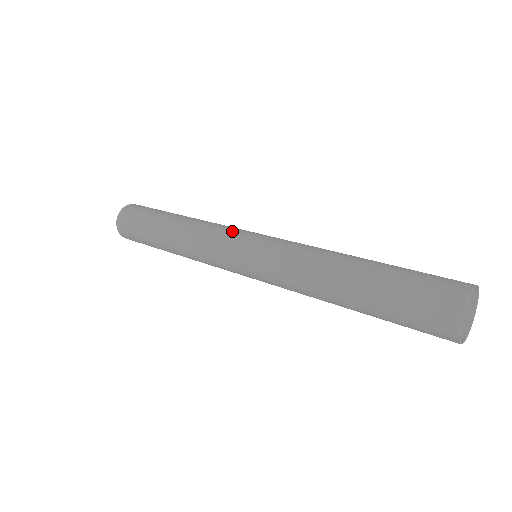
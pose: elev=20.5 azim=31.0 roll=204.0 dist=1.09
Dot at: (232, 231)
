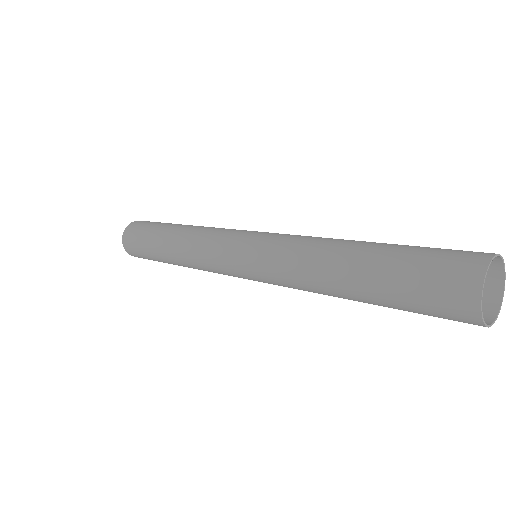
Dot at: (219, 247)
